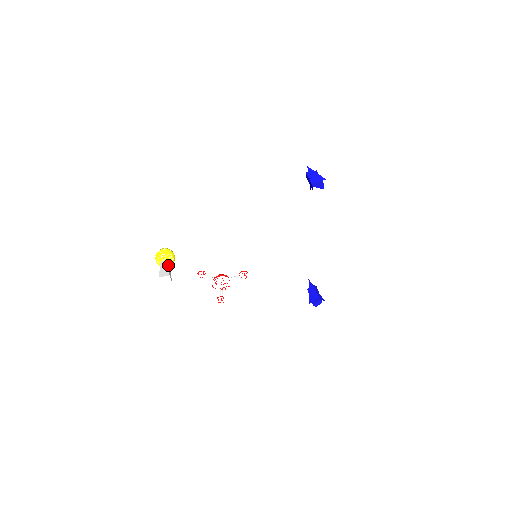
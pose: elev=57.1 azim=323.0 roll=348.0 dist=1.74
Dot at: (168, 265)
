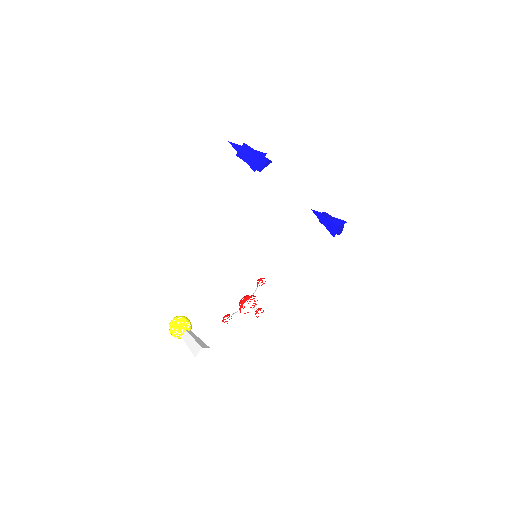
Dot at: (190, 336)
